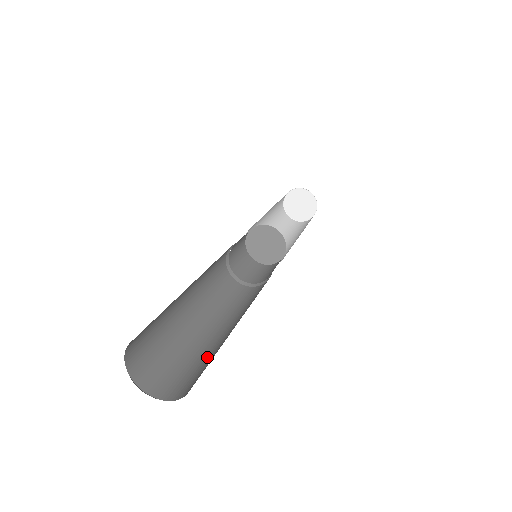
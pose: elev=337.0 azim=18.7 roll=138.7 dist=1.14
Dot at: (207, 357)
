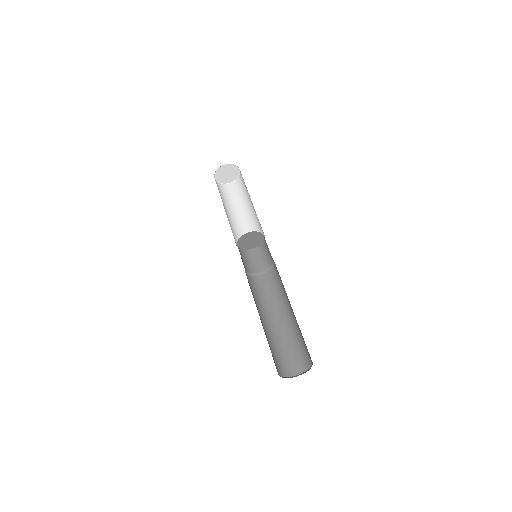
Dot at: (285, 344)
